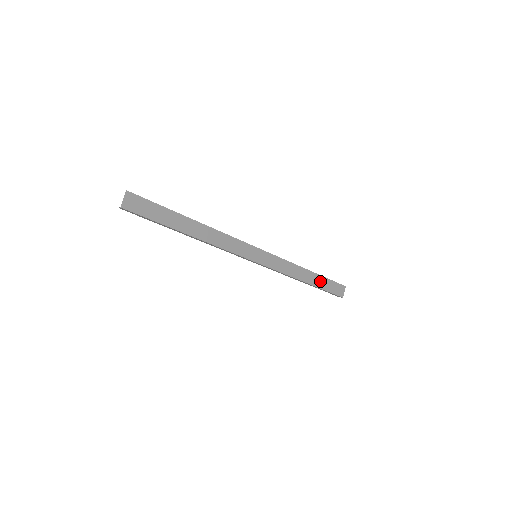
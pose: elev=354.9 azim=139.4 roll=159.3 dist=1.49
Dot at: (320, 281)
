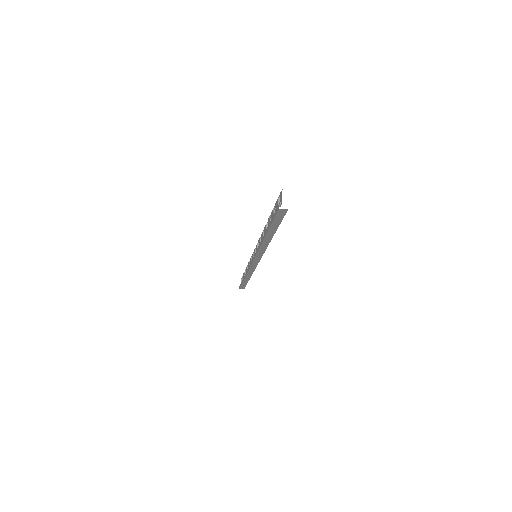
Dot at: occluded
